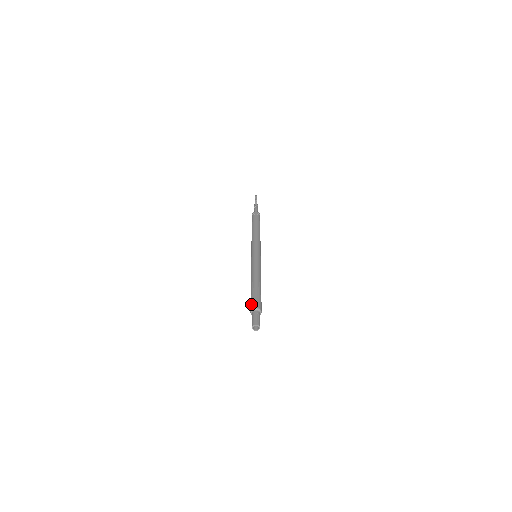
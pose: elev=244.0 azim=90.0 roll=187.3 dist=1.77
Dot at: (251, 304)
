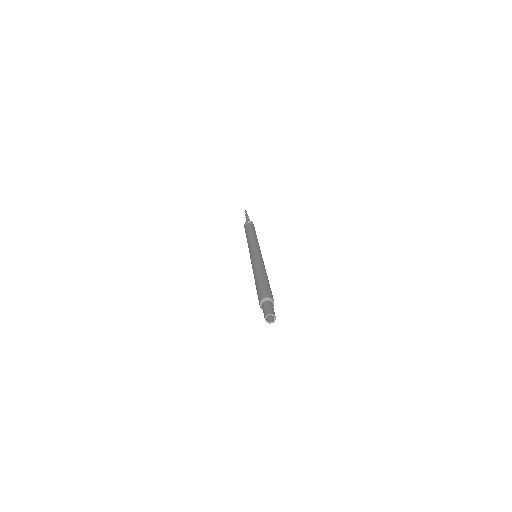
Dot at: (266, 292)
